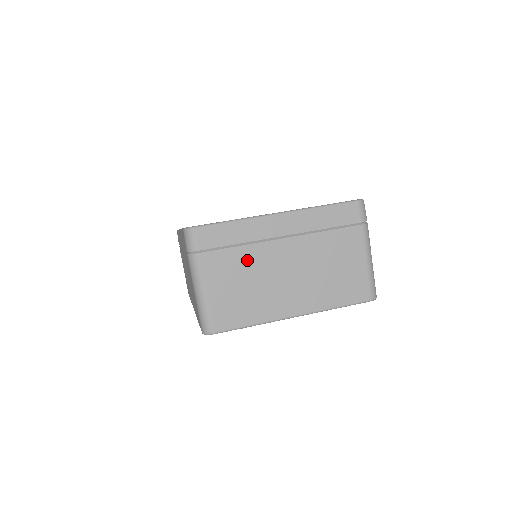
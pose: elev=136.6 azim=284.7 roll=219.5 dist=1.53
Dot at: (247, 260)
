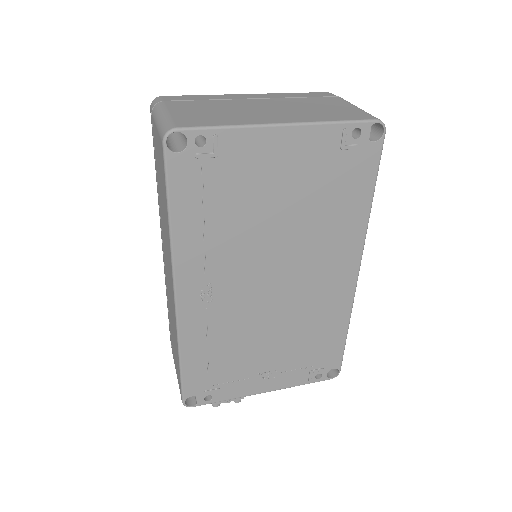
Dot at: (217, 104)
